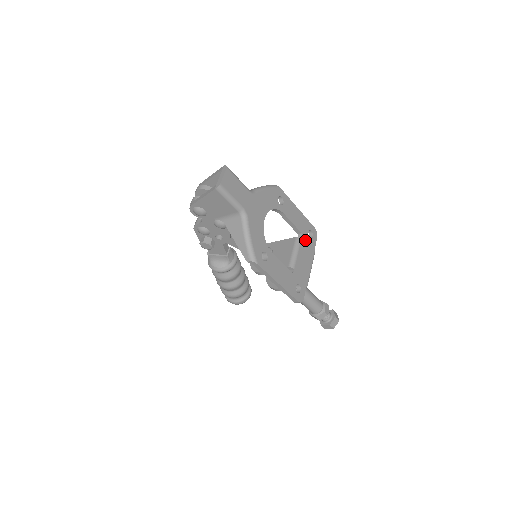
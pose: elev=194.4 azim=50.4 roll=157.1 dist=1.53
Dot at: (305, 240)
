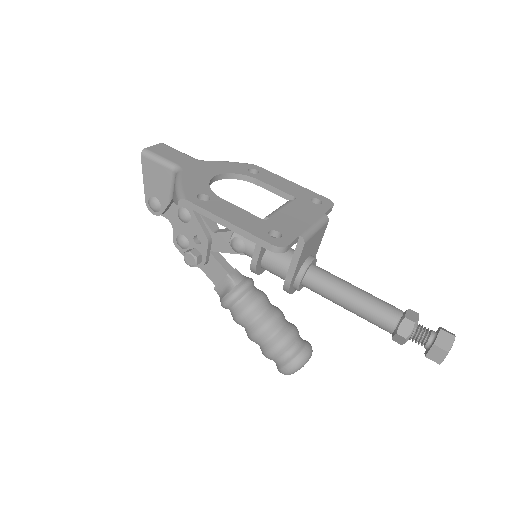
Dot at: (302, 203)
